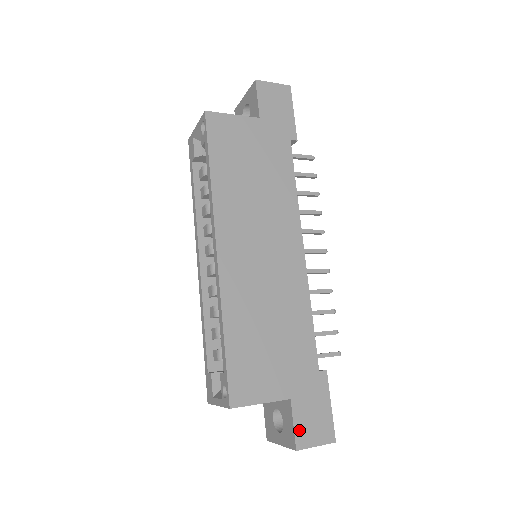
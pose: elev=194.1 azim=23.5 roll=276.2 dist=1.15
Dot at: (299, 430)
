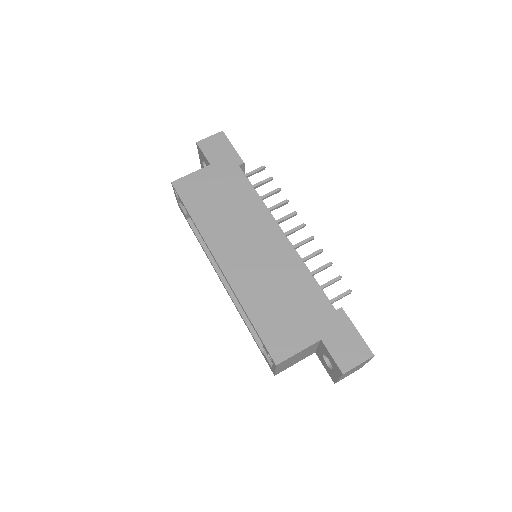
Dot at: (338, 359)
